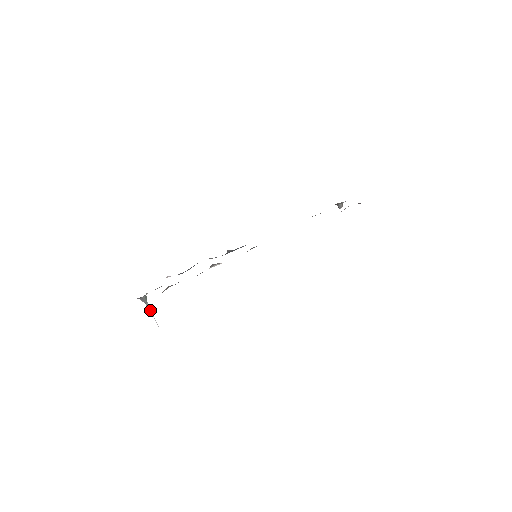
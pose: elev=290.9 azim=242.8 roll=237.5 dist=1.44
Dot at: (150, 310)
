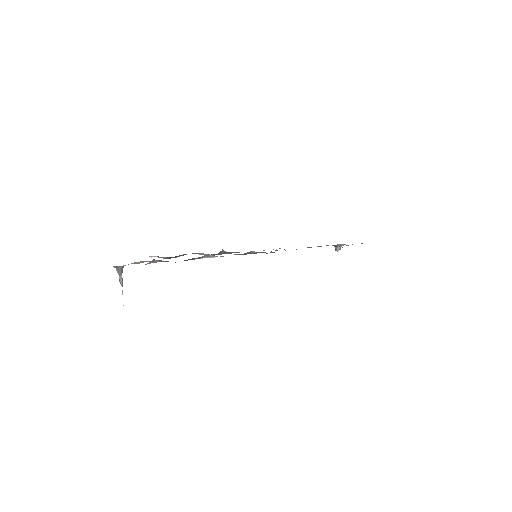
Dot at: (122, 284)
